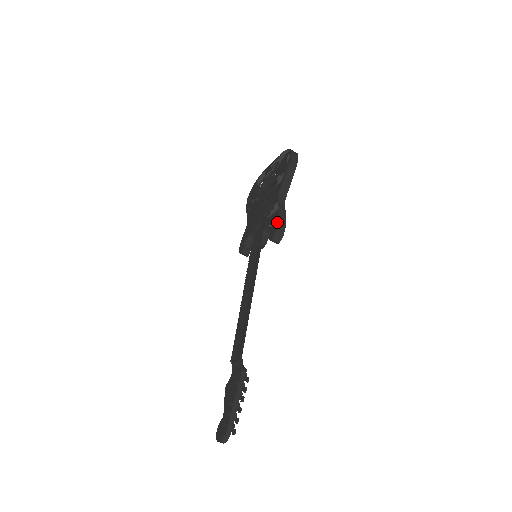
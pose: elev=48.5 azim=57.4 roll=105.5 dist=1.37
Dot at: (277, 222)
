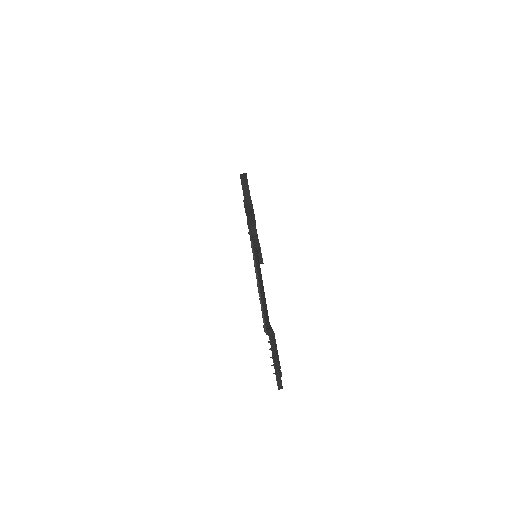
Dot at: occluded
